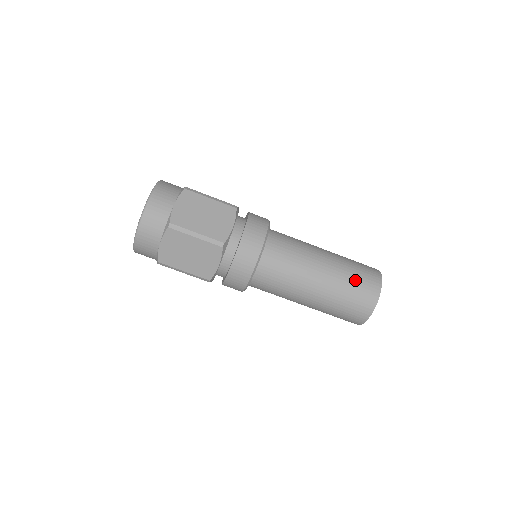
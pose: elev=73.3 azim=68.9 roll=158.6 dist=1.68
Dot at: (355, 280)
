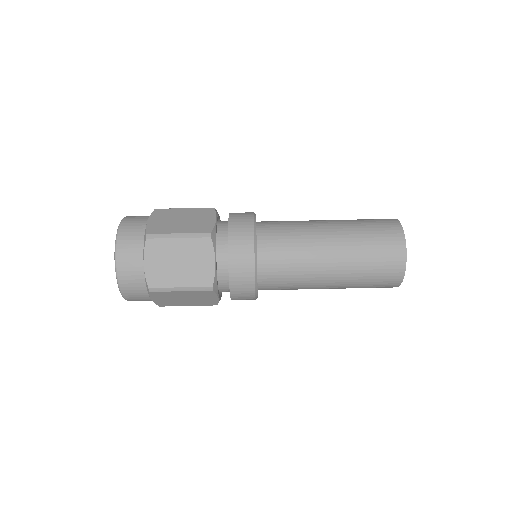
Dot at: (369, 227)
